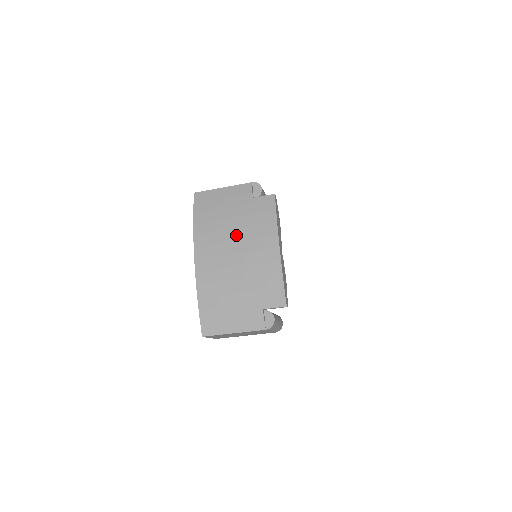
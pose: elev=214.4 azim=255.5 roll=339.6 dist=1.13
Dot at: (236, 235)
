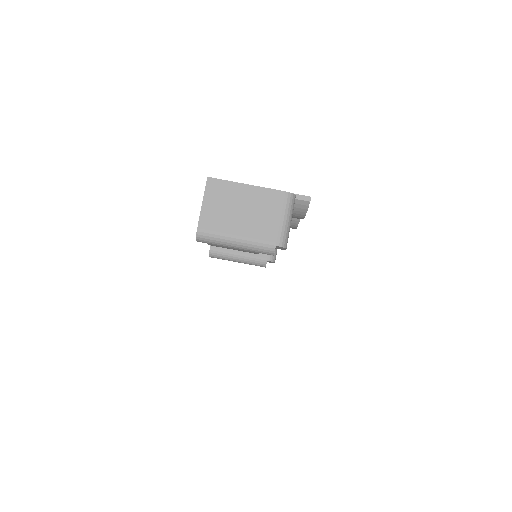
Dot at: occluded
